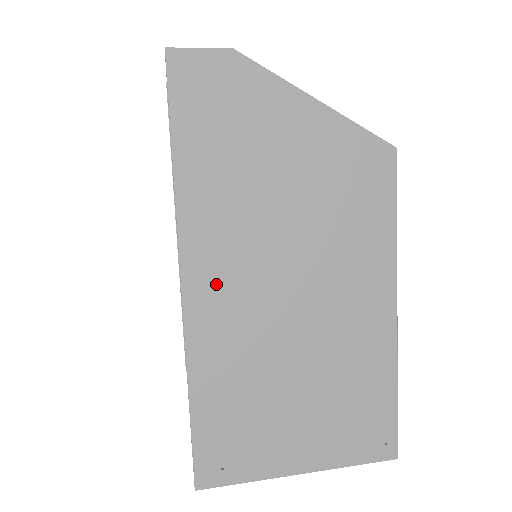
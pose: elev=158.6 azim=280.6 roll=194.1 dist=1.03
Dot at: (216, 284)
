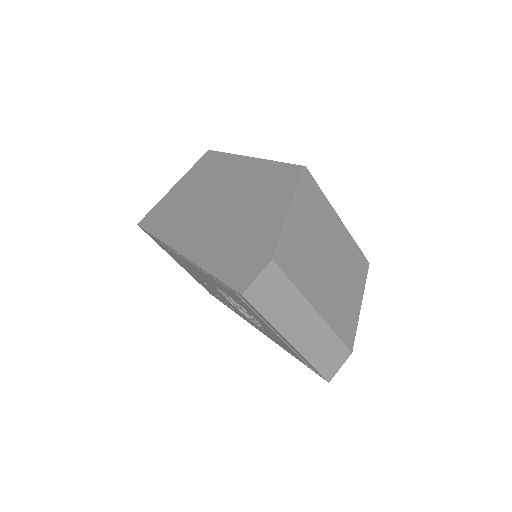
Dot at: occluded
